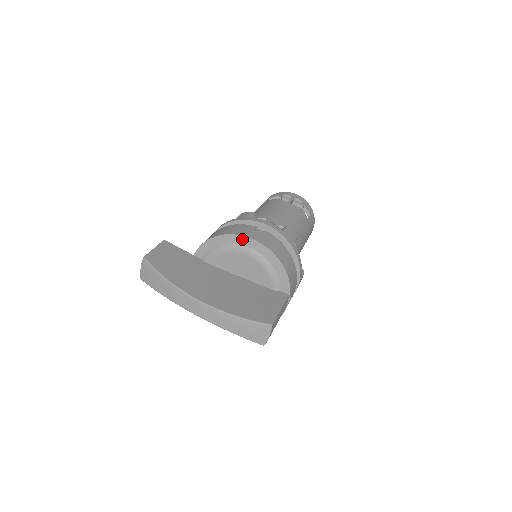
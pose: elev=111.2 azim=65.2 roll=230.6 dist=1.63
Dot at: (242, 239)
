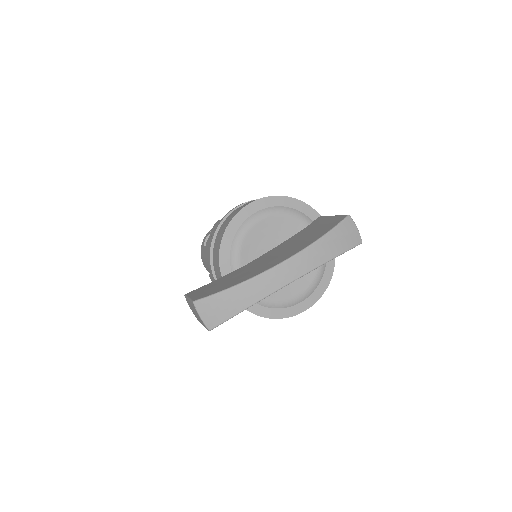
Dot at: (244, 212)
